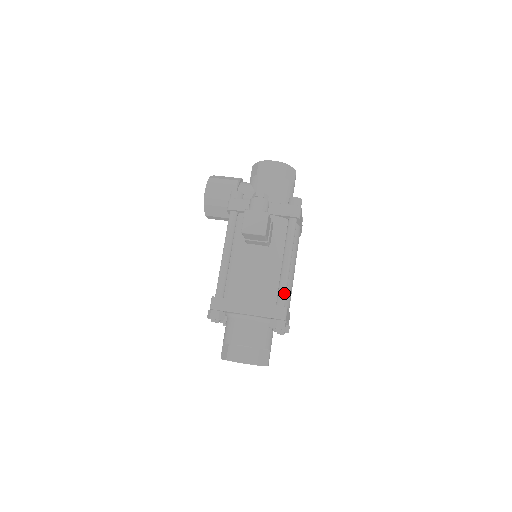
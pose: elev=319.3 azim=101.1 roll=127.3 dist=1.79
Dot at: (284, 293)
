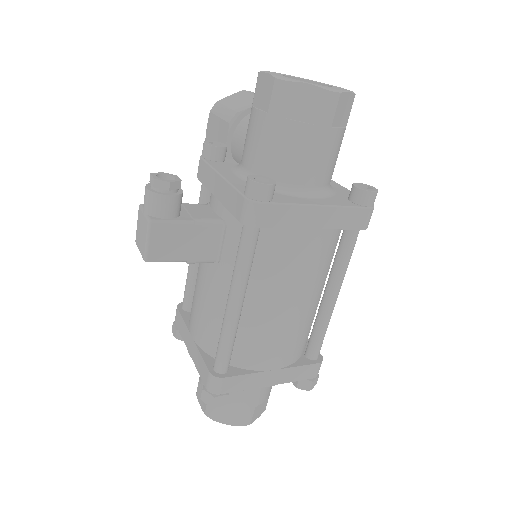
Dot at: (220, 353)
